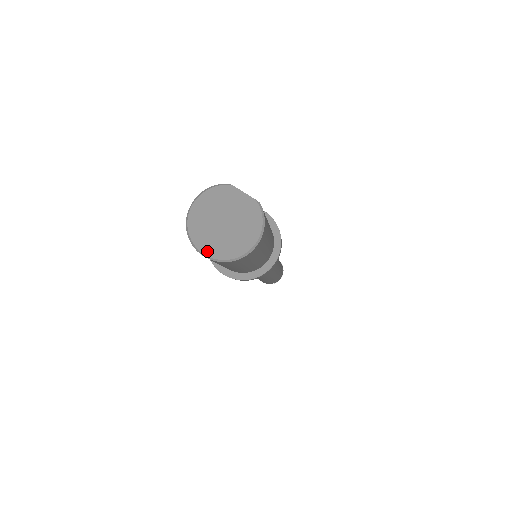
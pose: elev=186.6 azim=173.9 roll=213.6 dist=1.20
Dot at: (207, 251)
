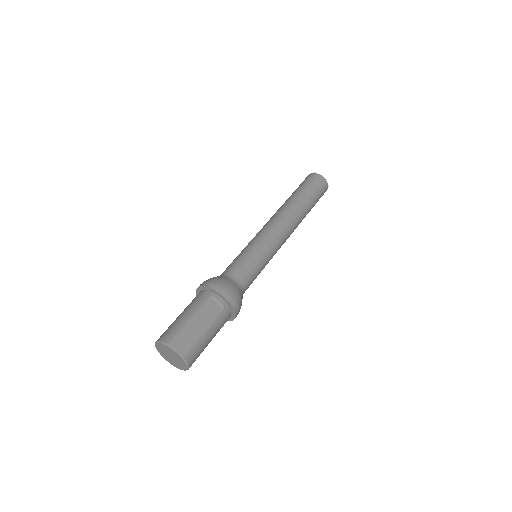
Dot at: (168, 361)
